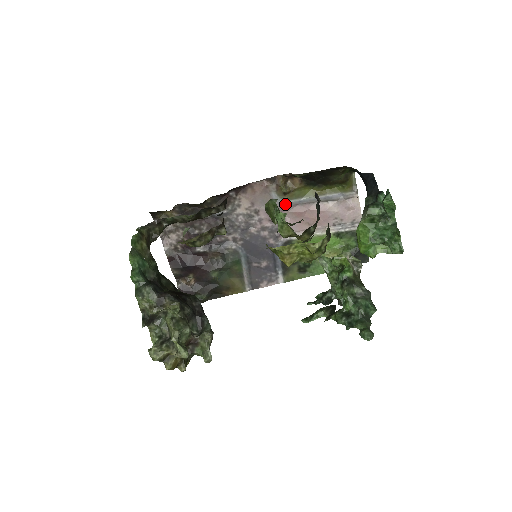
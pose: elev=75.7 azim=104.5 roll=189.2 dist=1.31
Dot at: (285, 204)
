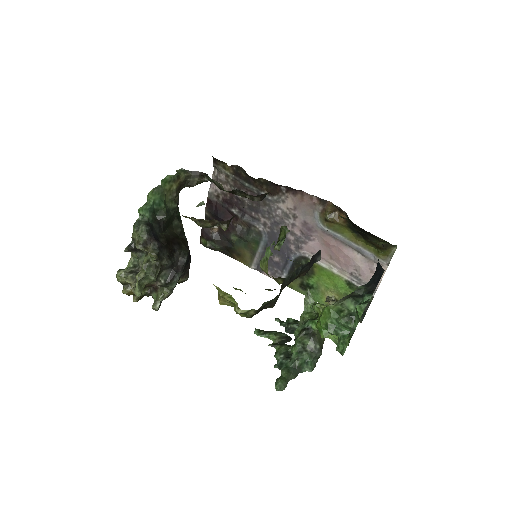
Dot at: (321, 228)
